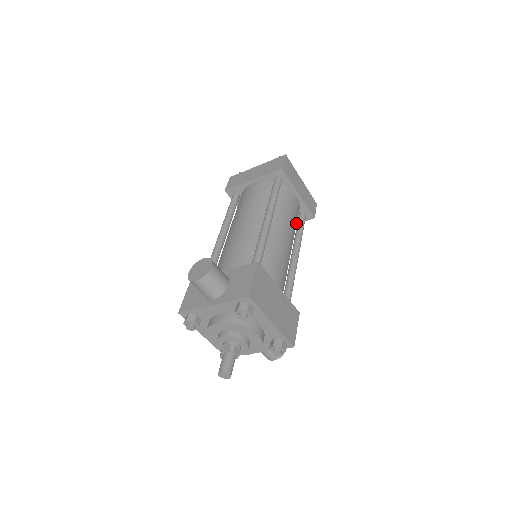
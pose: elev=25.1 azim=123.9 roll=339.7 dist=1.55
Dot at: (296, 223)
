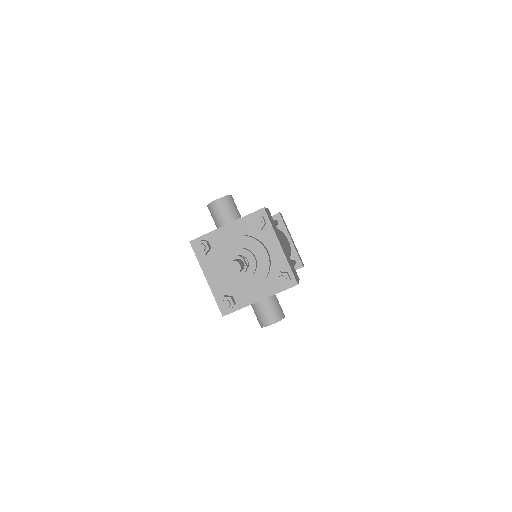
Dot at: occluded
